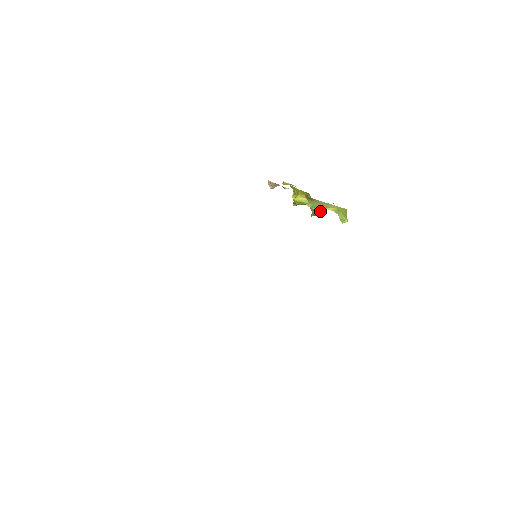
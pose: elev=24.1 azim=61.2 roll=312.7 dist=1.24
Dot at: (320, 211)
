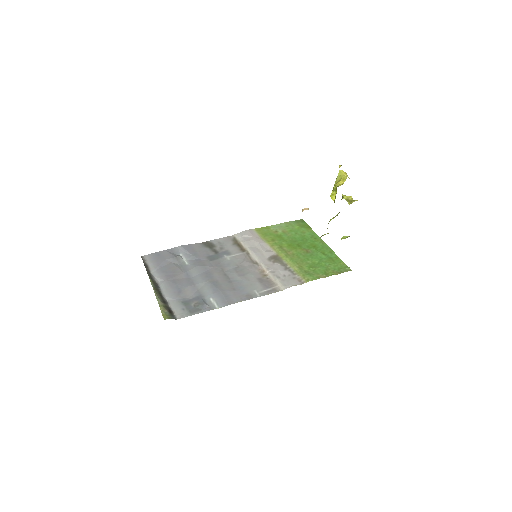
Dot at: occluded
